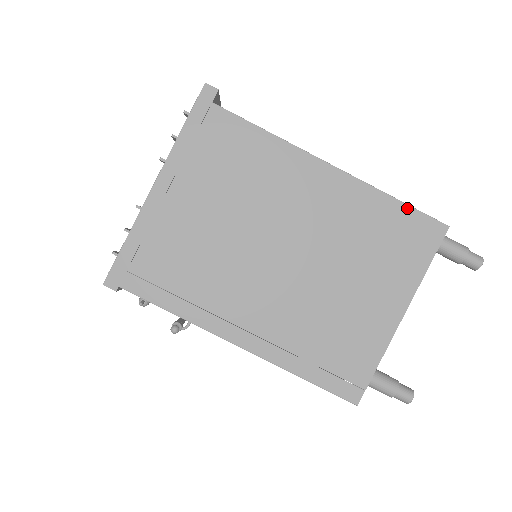
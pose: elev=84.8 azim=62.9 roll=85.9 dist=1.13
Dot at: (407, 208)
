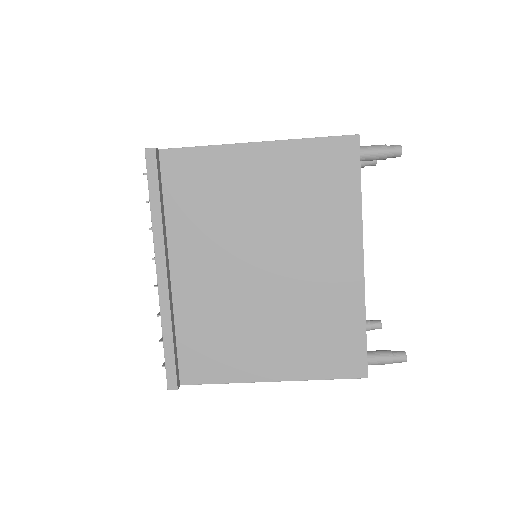
Dot at: occluded
